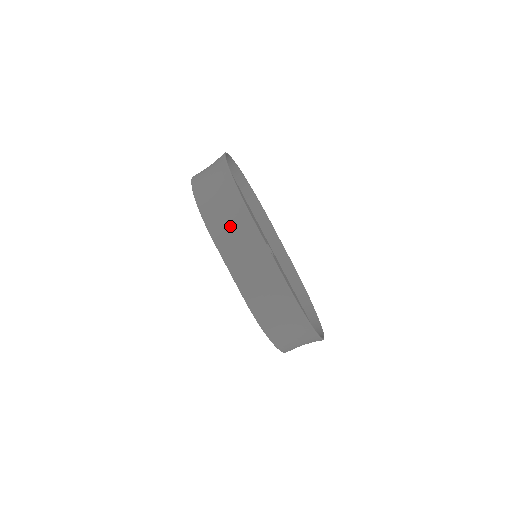
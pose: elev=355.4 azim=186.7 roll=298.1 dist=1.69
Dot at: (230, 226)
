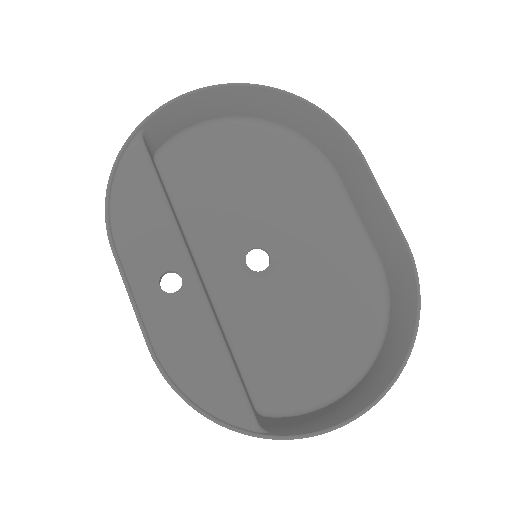
Dot at: occluded
